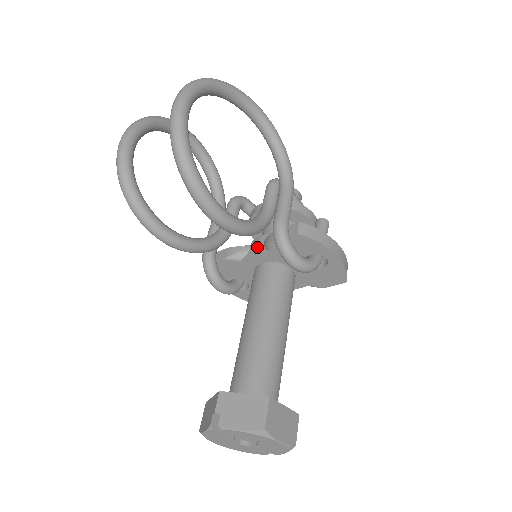
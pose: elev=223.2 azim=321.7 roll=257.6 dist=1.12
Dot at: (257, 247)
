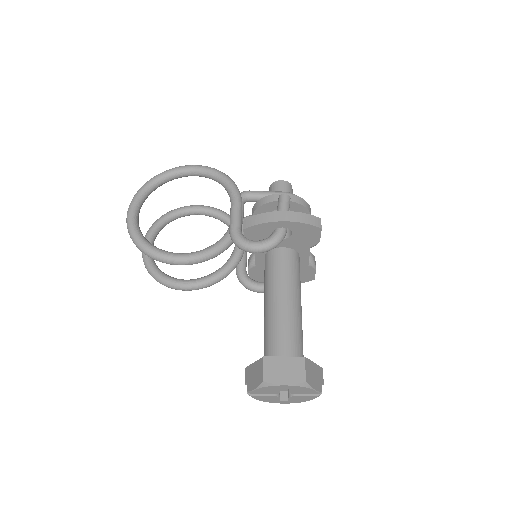
Dot at: occluded
